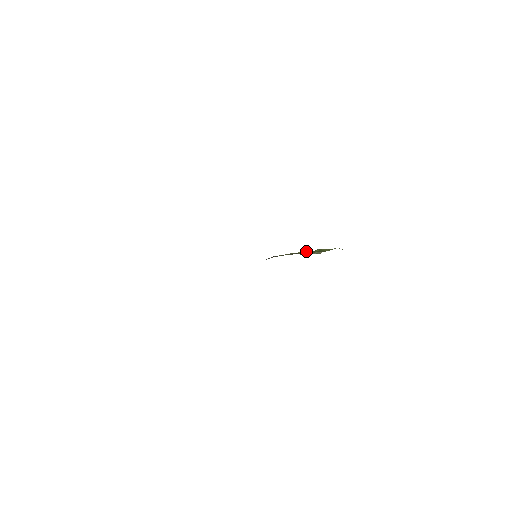
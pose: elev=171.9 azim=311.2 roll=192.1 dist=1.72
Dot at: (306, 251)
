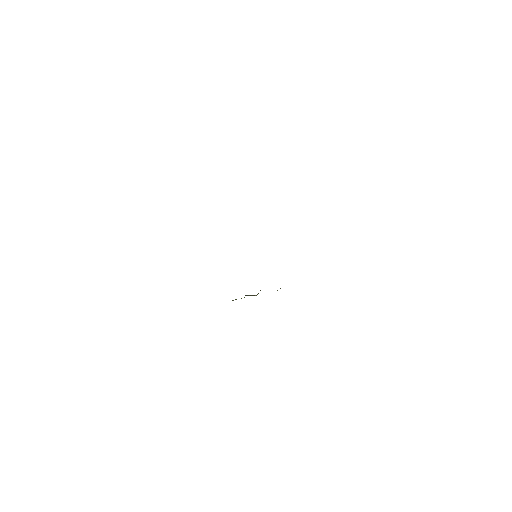
Dot at: occluded
